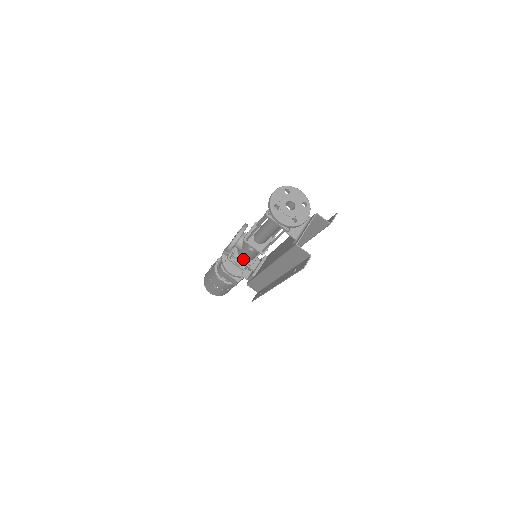
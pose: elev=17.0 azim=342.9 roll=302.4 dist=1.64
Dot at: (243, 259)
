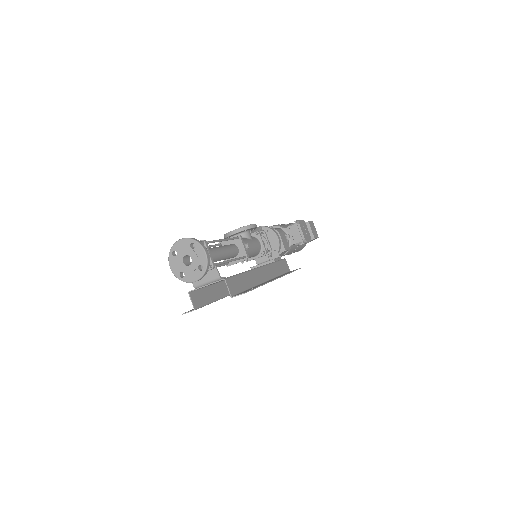
Dot at: occluded
